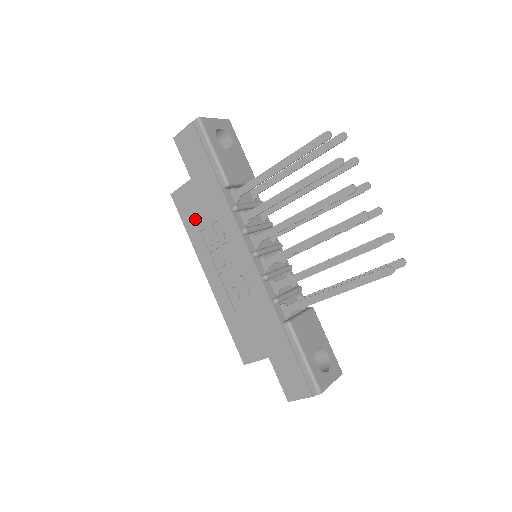
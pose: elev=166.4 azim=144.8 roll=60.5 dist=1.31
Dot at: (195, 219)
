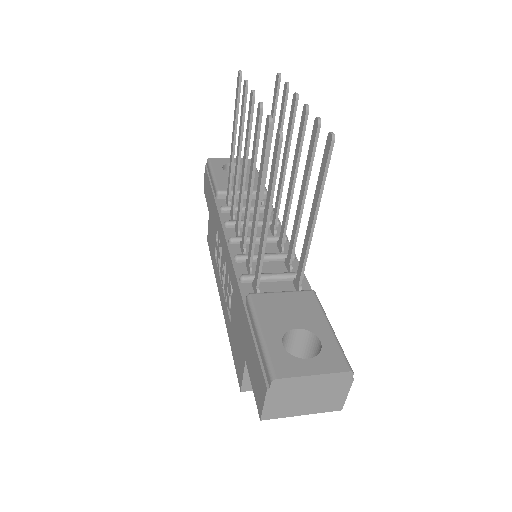
Dot at: (213, 247)
